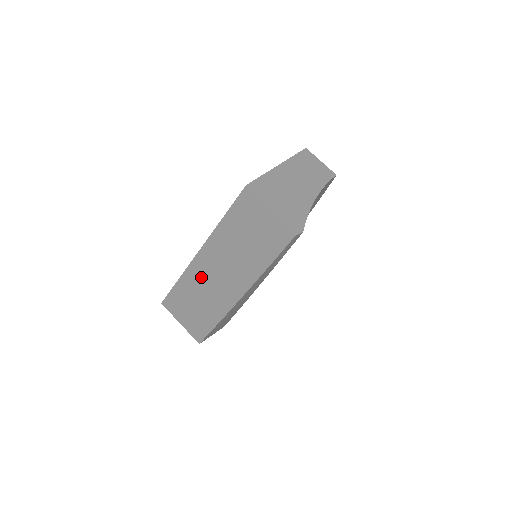
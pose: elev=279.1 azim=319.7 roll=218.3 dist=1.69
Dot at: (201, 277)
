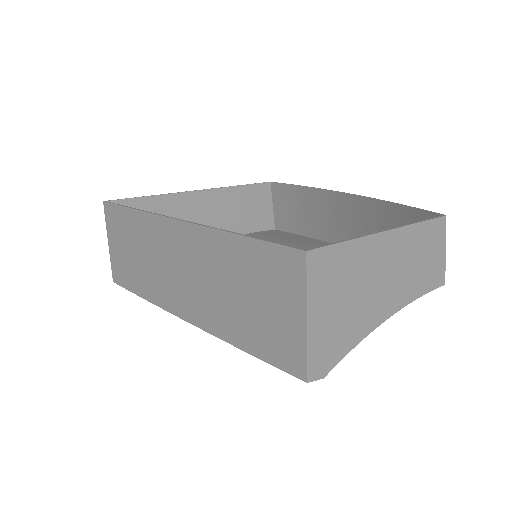
Dot at: (159, 243)
